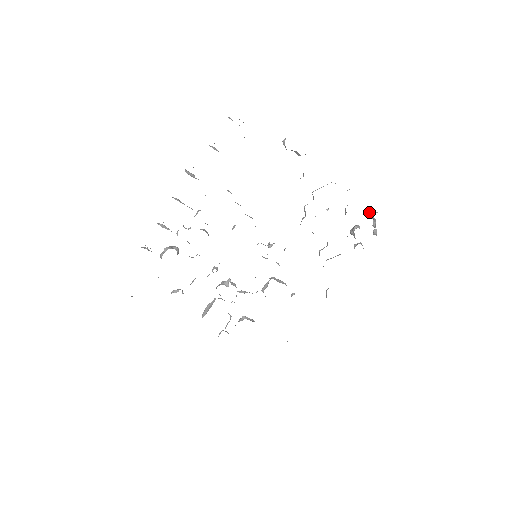
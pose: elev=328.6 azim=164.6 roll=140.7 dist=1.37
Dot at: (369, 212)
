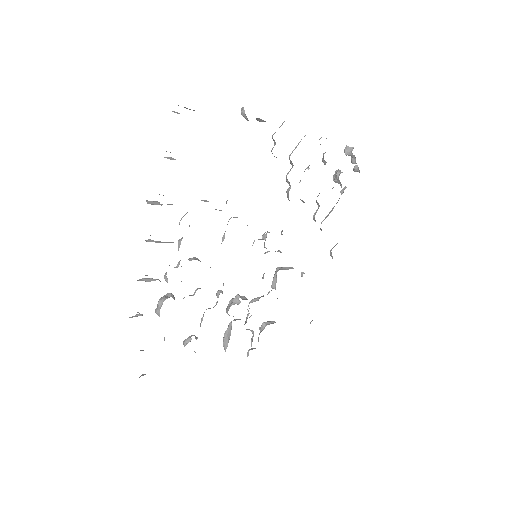
Dot at: (345, 151)
